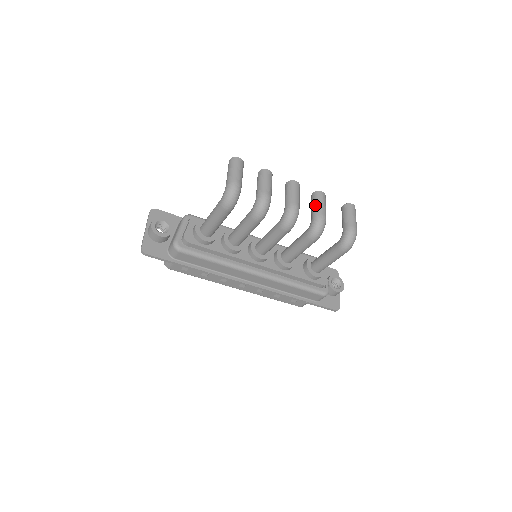
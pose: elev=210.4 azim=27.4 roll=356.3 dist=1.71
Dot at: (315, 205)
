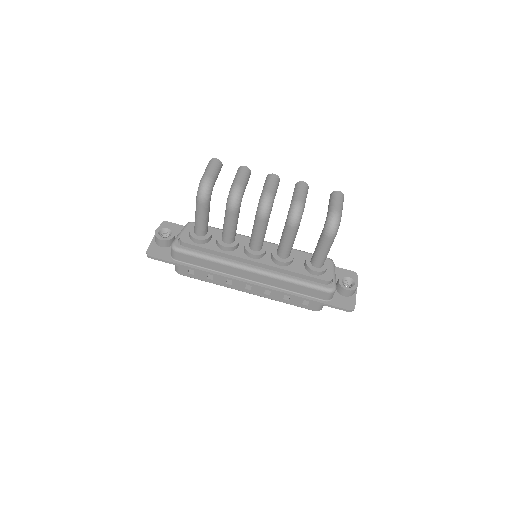
Dot at: (294, 193)
